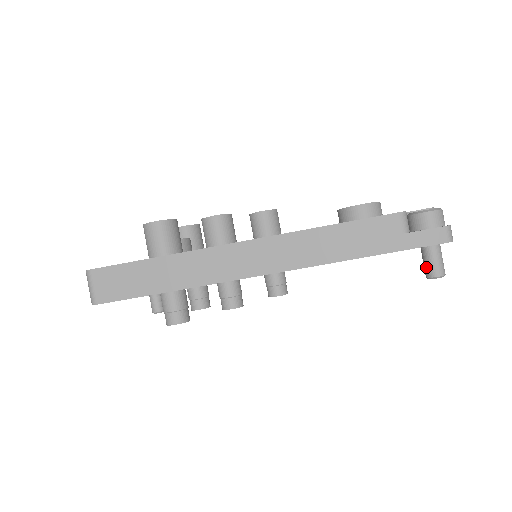
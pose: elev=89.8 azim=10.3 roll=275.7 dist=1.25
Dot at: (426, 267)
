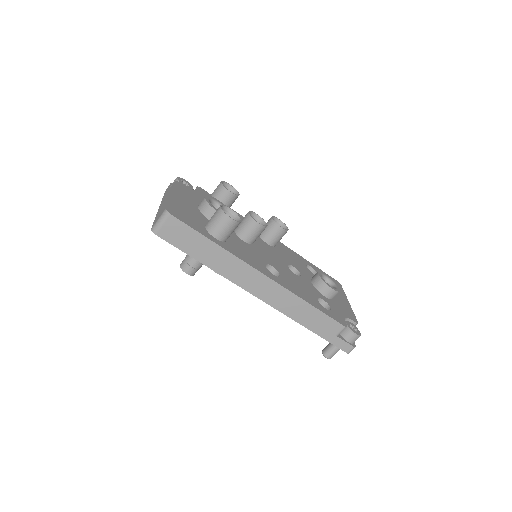
Dot at: (327, 350)
